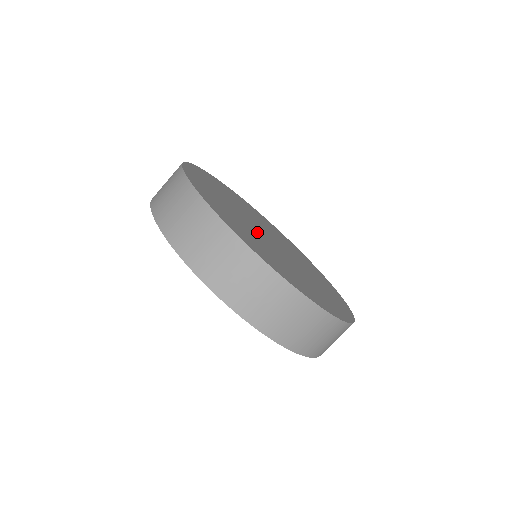
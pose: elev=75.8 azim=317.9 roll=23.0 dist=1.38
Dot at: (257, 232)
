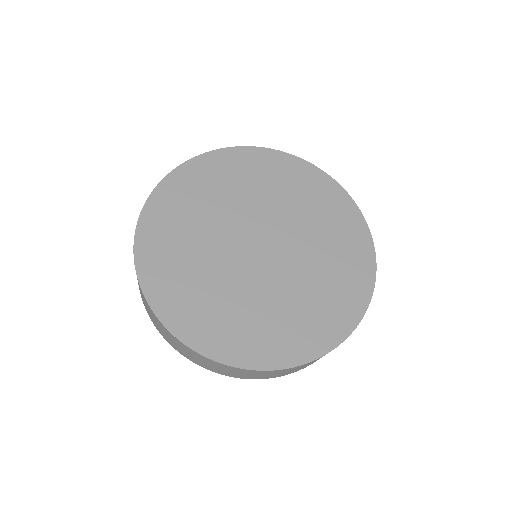
Dot at: (240, 271)
